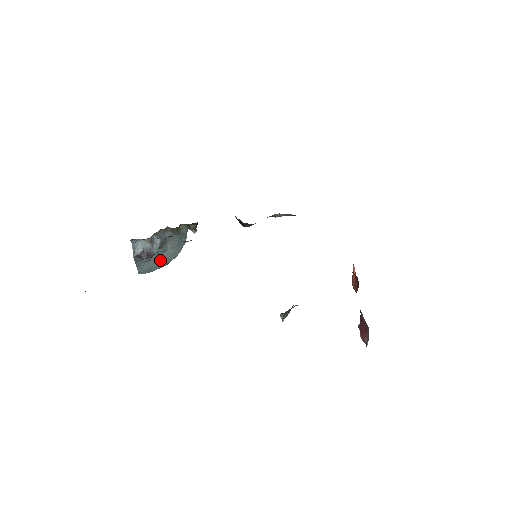
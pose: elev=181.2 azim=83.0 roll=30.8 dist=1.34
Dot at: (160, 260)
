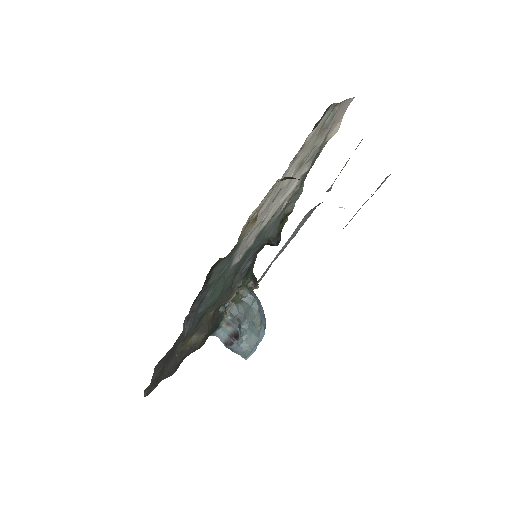
Dot at: (251, 334)
